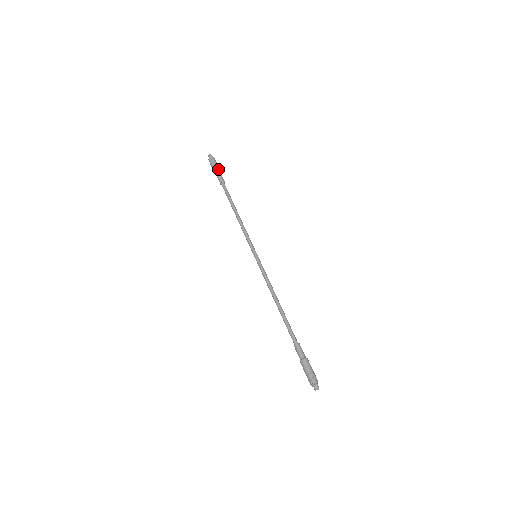
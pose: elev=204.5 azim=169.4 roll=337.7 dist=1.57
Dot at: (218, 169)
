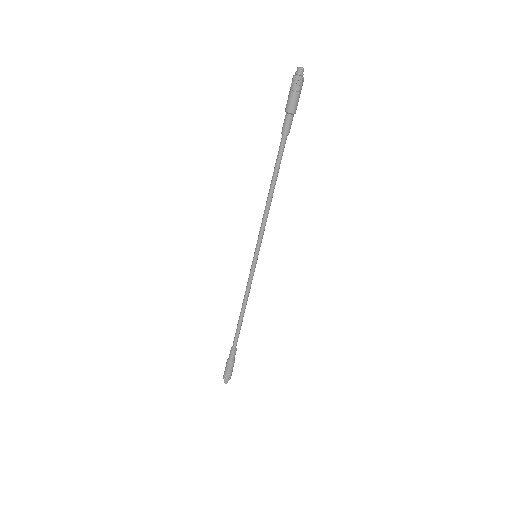
Dot at: (294, 109)
